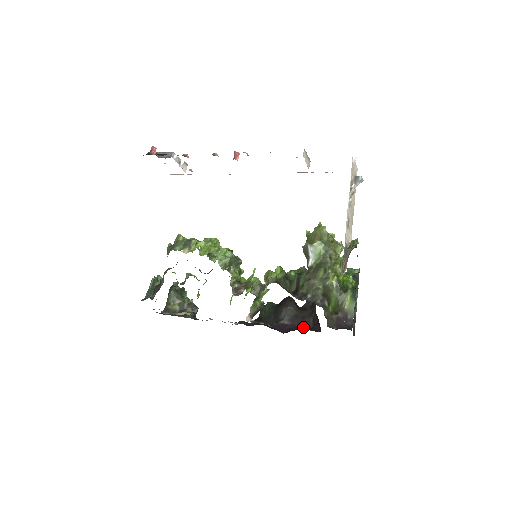
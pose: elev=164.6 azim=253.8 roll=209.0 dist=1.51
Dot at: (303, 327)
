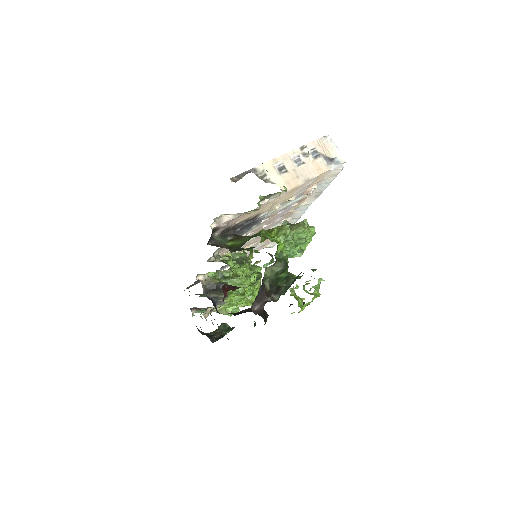
Dot at: occluded
